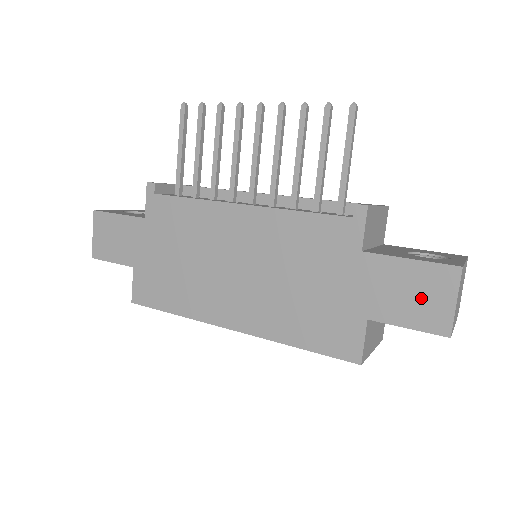
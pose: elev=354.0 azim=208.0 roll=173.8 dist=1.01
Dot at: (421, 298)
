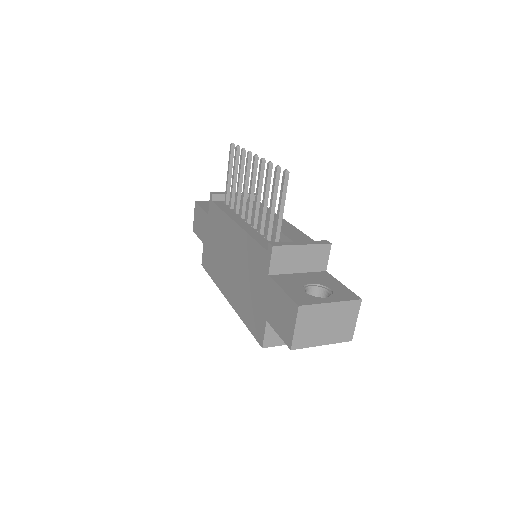
Dot at: (284, 318)
